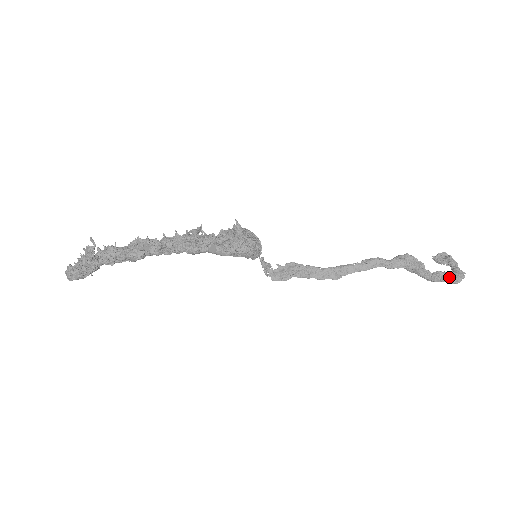
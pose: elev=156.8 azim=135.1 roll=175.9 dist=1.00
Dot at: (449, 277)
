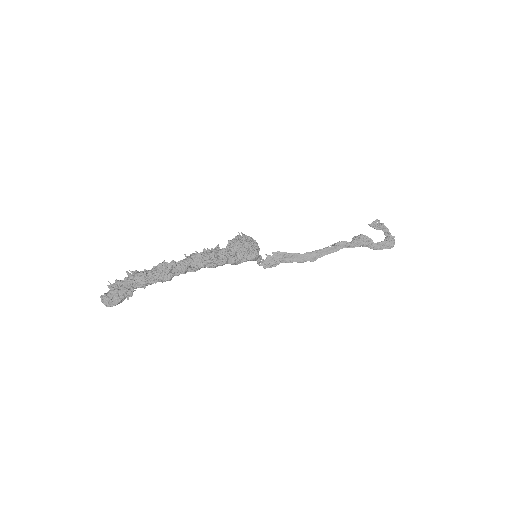
Dot at: (387, 245)
